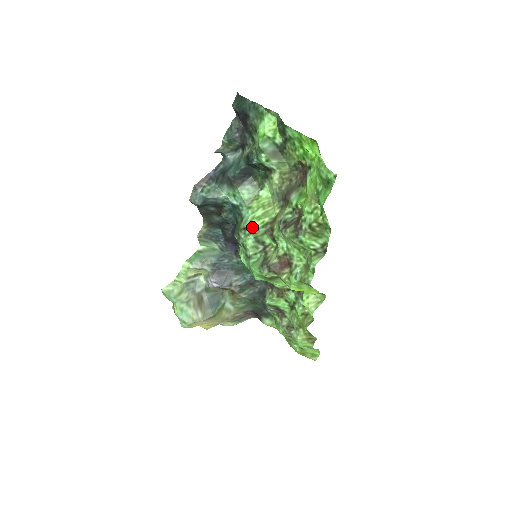
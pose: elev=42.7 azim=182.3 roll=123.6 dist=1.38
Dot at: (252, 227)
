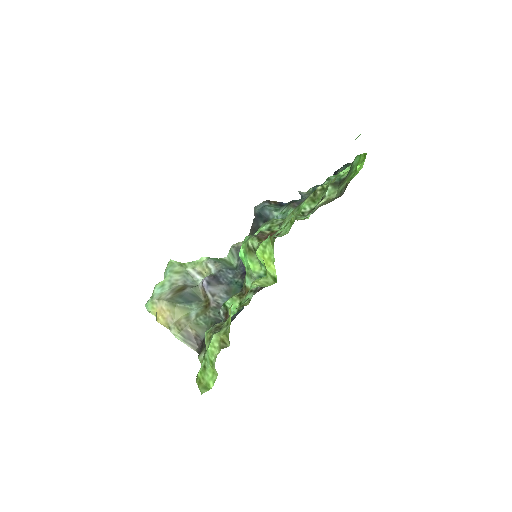
Dot at: (275, 219)
